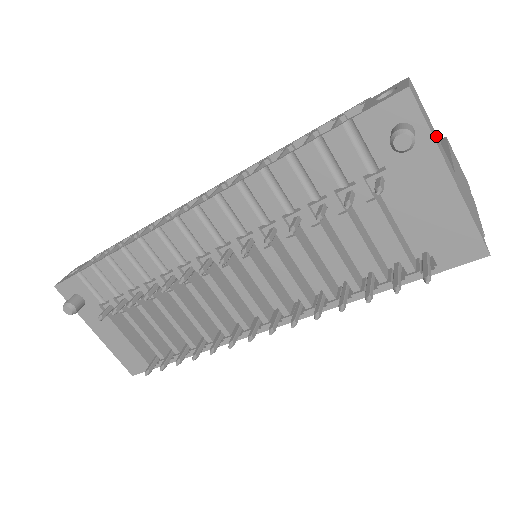
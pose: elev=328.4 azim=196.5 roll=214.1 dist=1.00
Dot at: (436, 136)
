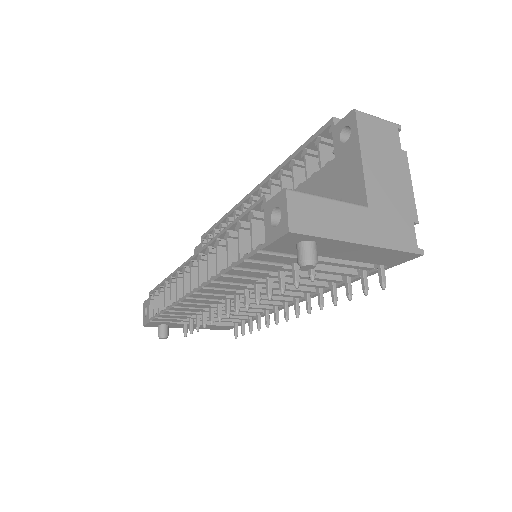
Dot at: (335, 212)
